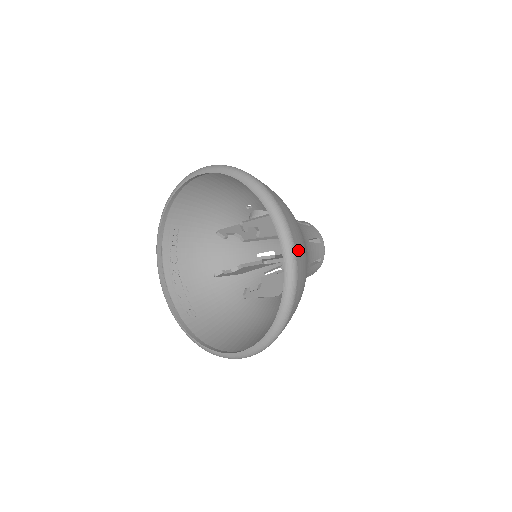
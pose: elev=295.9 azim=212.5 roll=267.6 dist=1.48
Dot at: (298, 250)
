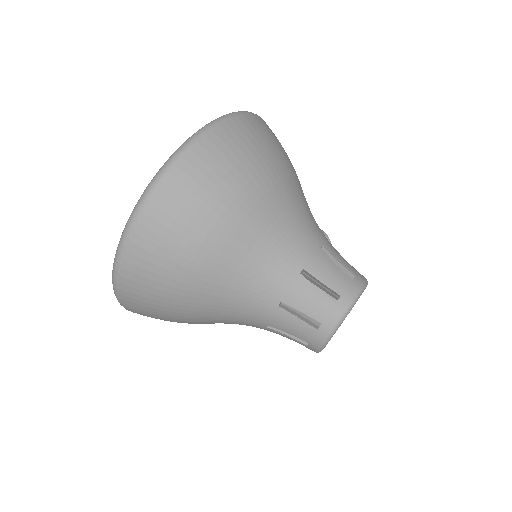
Dot at: (232, 132)
